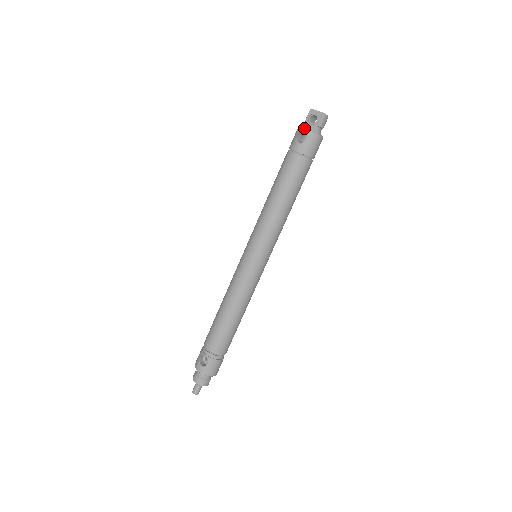
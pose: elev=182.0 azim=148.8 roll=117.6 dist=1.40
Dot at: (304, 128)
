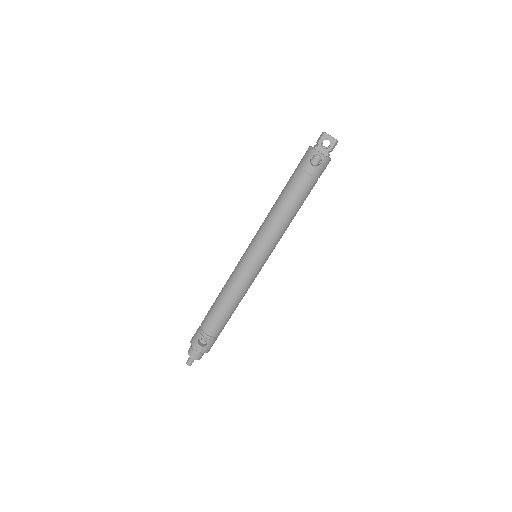
Dot at: (319, 153)
